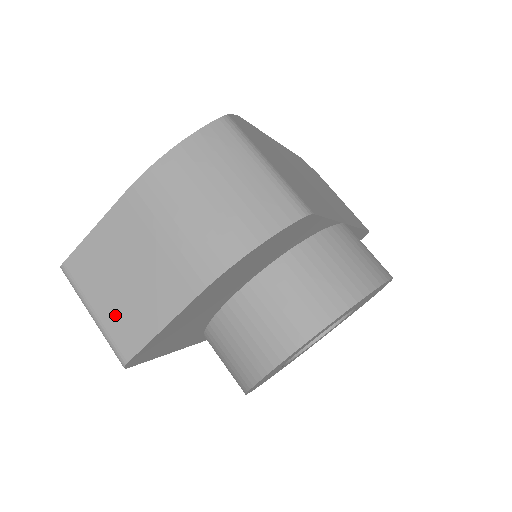
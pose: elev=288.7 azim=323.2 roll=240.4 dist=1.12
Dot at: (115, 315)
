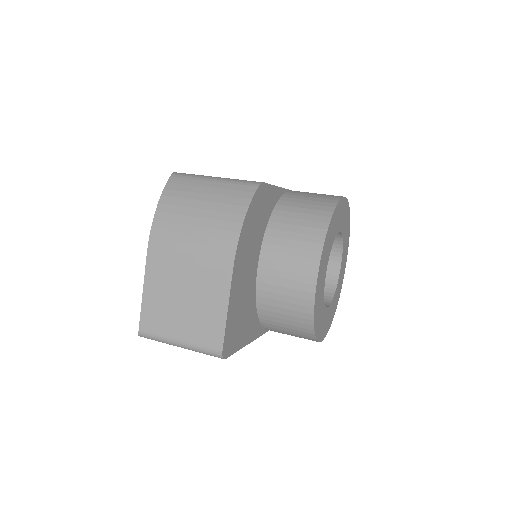
Dot at: (193, 330)
